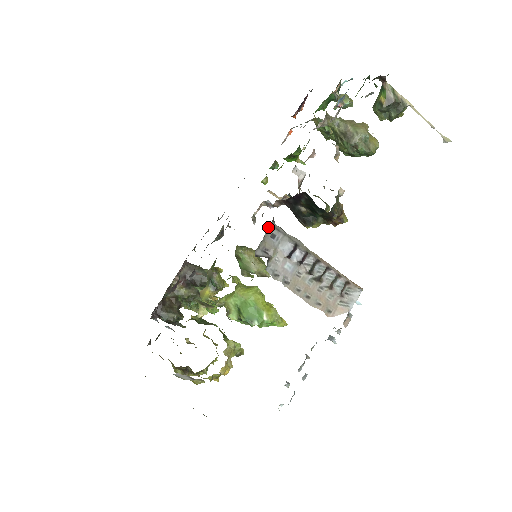
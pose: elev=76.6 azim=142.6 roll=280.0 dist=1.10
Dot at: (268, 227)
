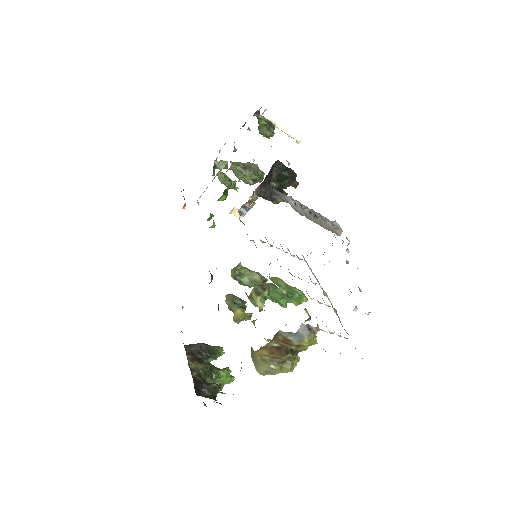
Dot at: (273, 189)
